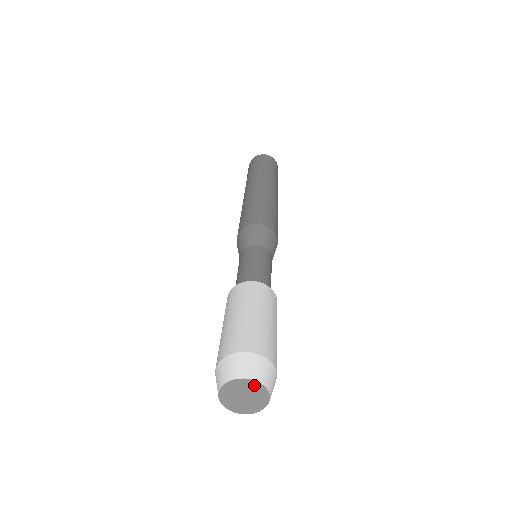
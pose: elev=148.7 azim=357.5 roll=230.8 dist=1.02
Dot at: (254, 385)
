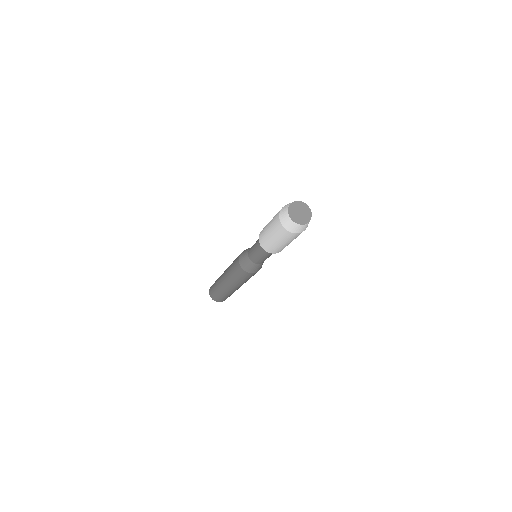
Dot at: (302, 205)
